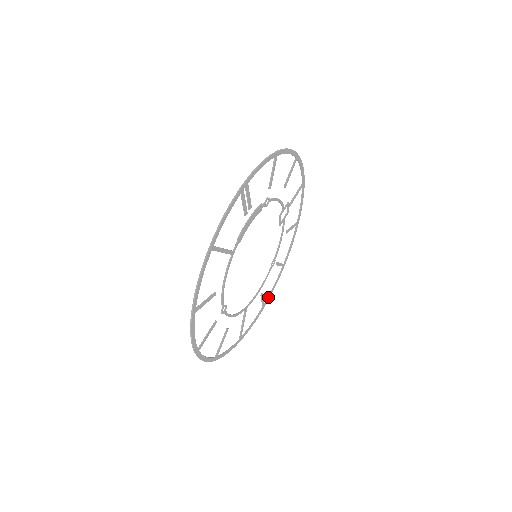
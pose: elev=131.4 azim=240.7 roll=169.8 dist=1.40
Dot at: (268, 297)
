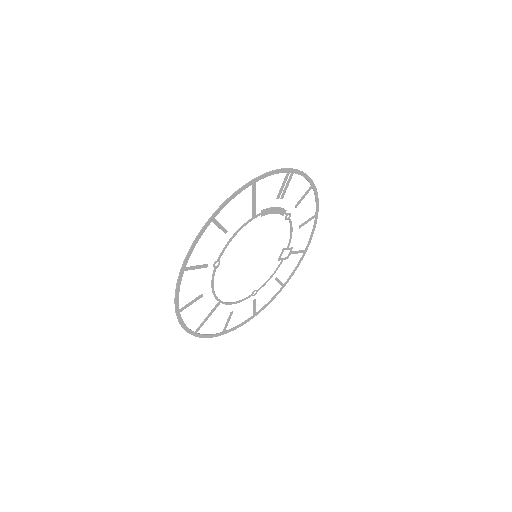
Dot at: (230, 329)
